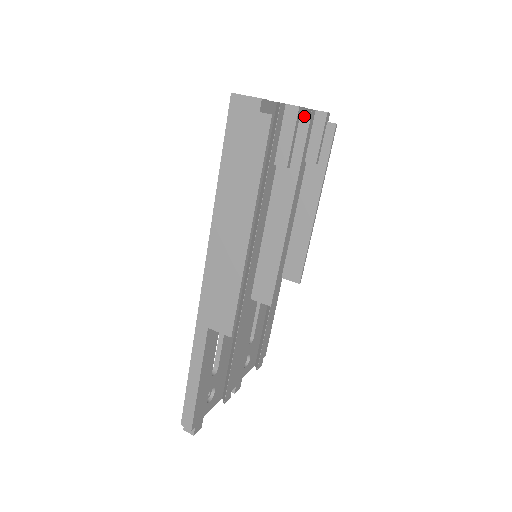
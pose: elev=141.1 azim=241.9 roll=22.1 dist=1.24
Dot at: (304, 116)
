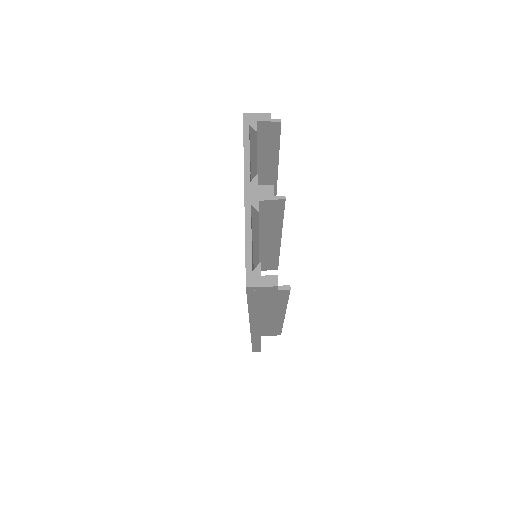
Dot at: (249, 136)
